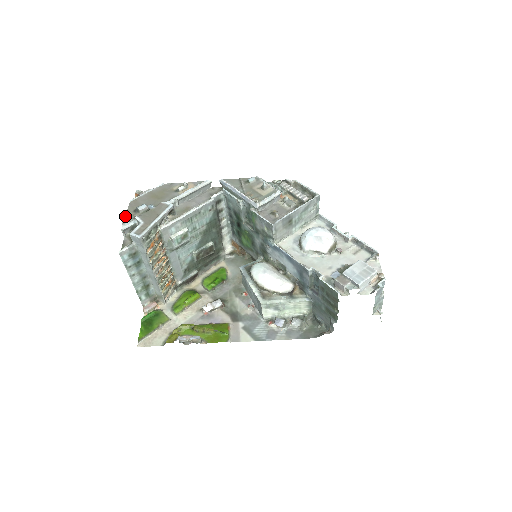
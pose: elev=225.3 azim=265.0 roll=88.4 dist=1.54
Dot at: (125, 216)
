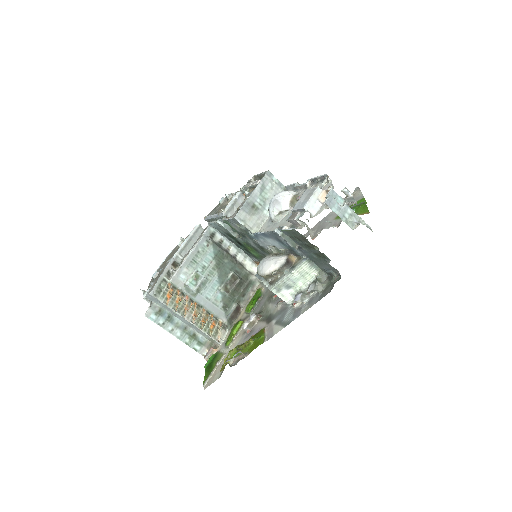
Dot at: occluded
